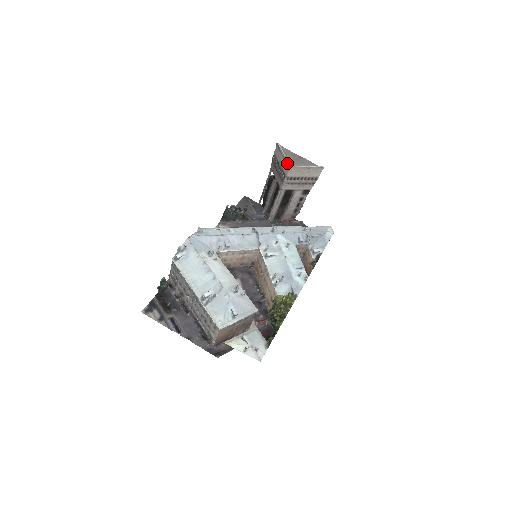
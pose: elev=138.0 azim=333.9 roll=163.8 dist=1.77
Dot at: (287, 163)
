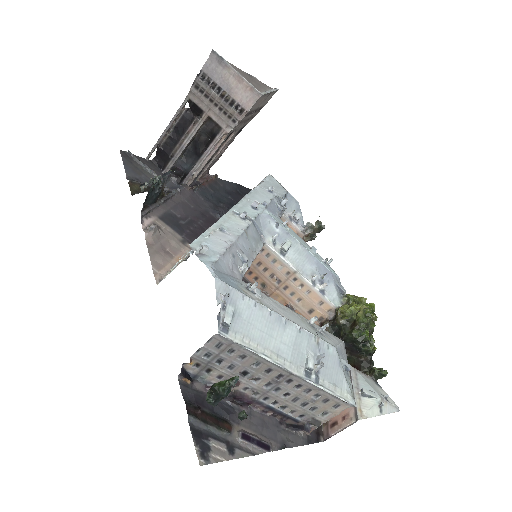
Dot at: (252, 89)
